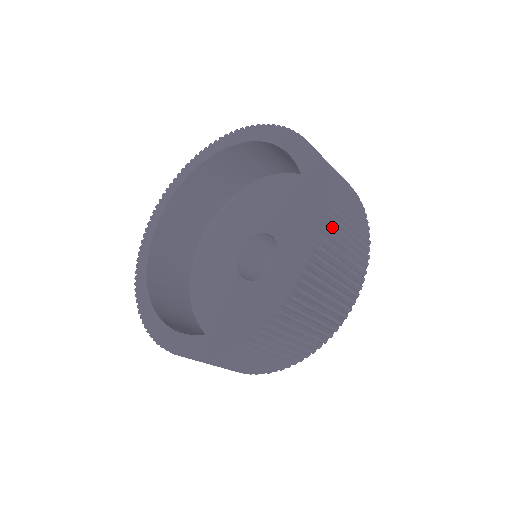
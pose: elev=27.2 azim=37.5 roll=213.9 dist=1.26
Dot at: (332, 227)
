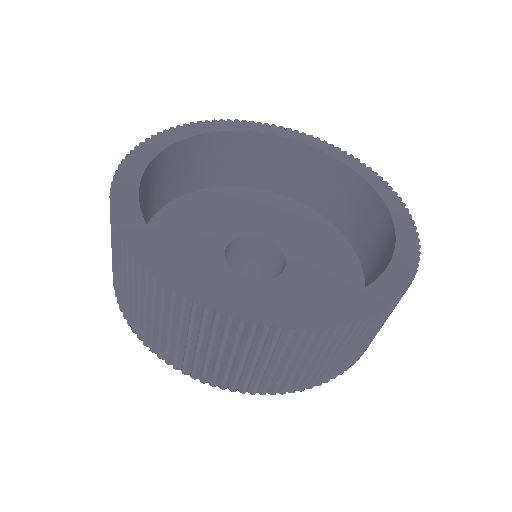
Dot at: (375, 322)
